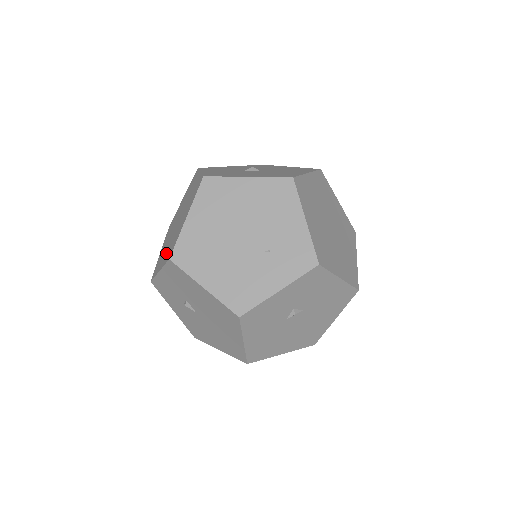
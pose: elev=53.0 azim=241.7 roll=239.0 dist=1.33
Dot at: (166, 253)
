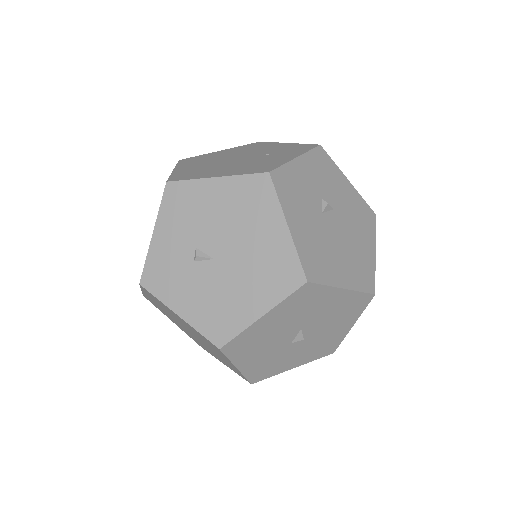
Dot at: occluded
